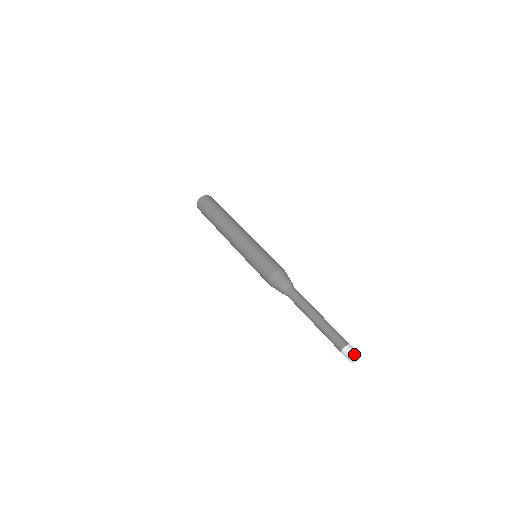
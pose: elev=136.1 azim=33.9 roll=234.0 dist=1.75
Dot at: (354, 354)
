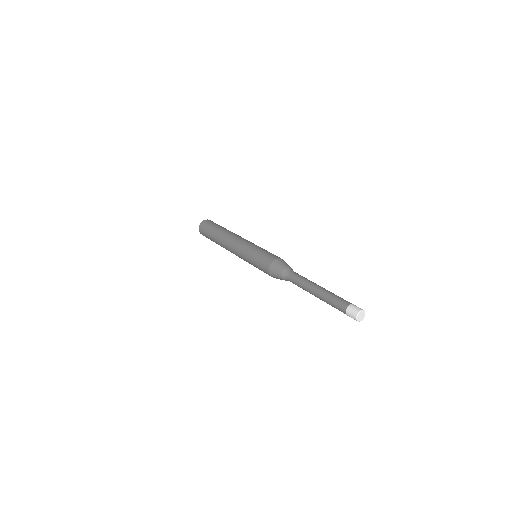
Dot at: (362, 309)
